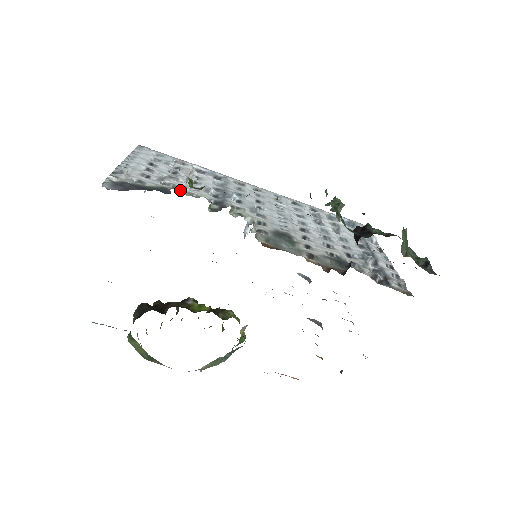
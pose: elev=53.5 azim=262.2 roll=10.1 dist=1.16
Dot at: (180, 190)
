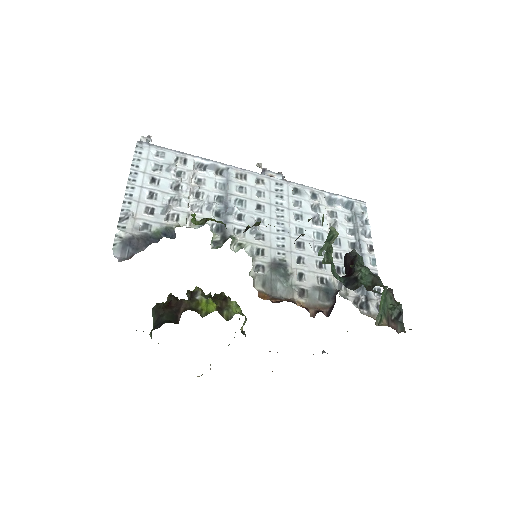
Dot at: (184, 224)
